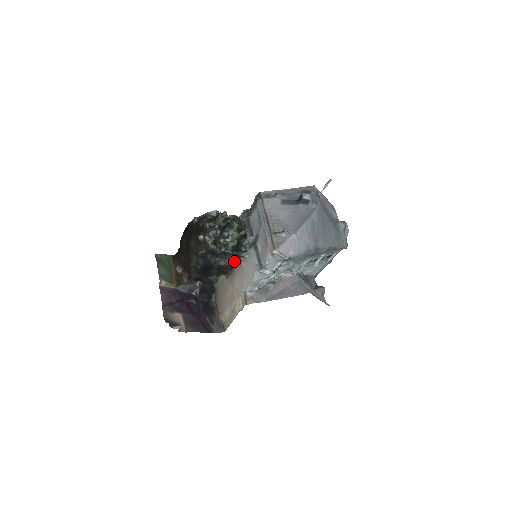
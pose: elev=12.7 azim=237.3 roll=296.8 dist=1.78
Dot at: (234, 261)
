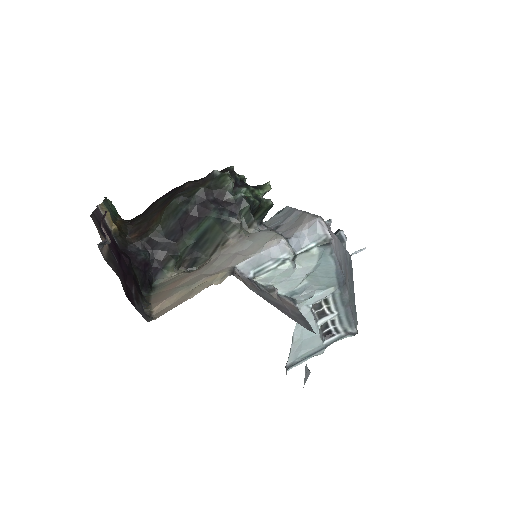
Dot at: (241, 223)
